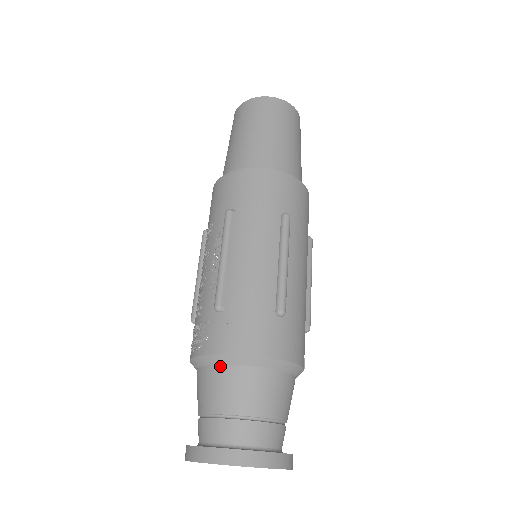
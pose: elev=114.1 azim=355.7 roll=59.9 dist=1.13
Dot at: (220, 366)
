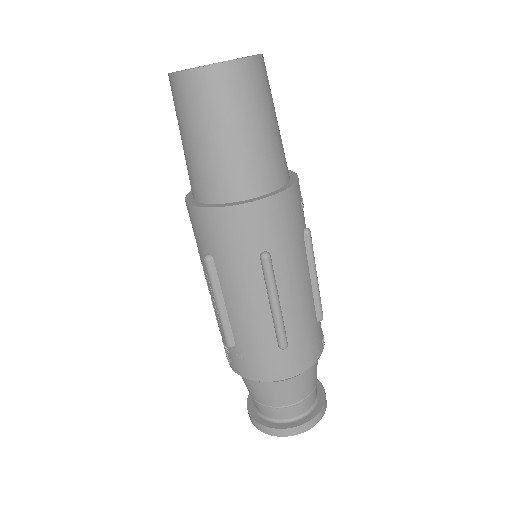
Dot at: (248, 379)
